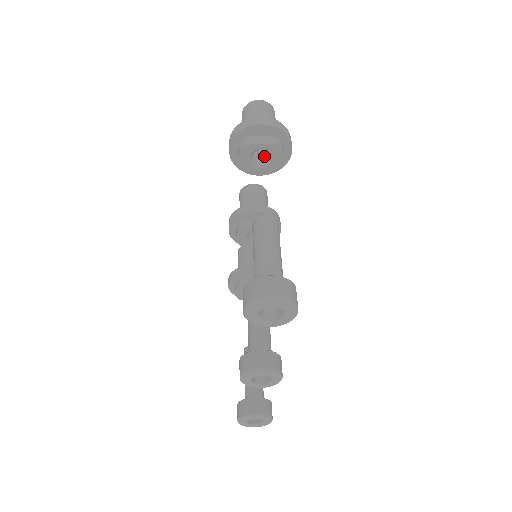
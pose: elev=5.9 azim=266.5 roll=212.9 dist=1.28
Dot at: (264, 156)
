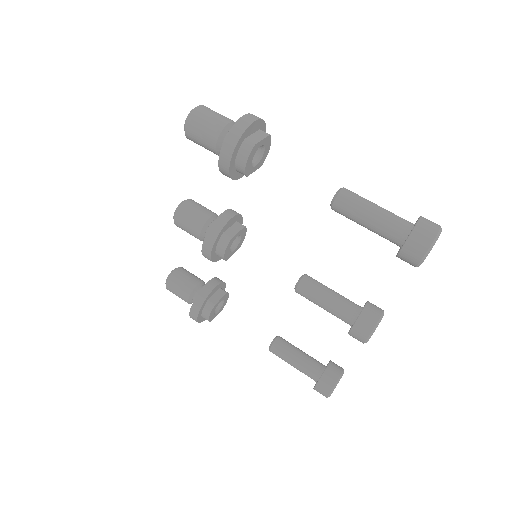
Dot at: occluded
